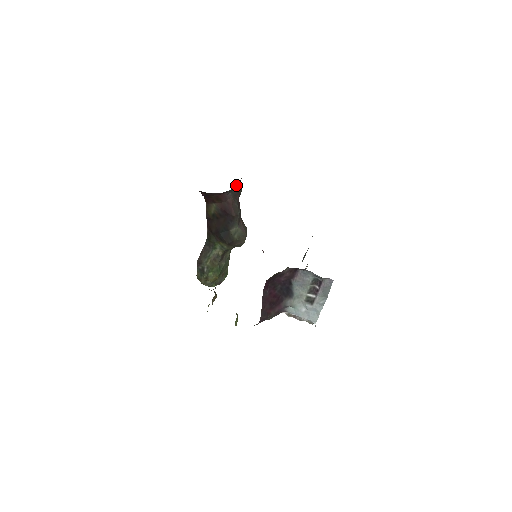
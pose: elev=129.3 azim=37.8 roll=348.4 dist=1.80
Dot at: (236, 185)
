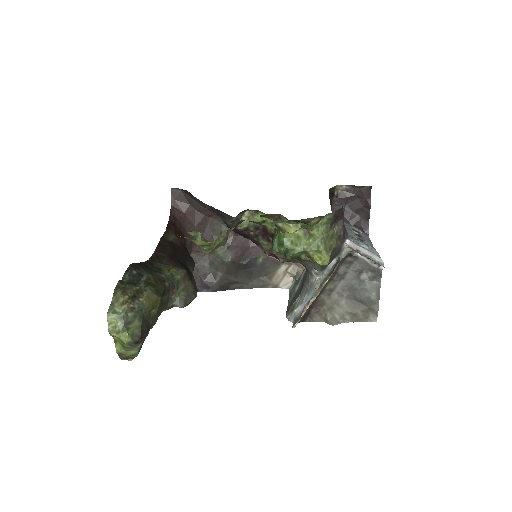
Dot at: occluded
